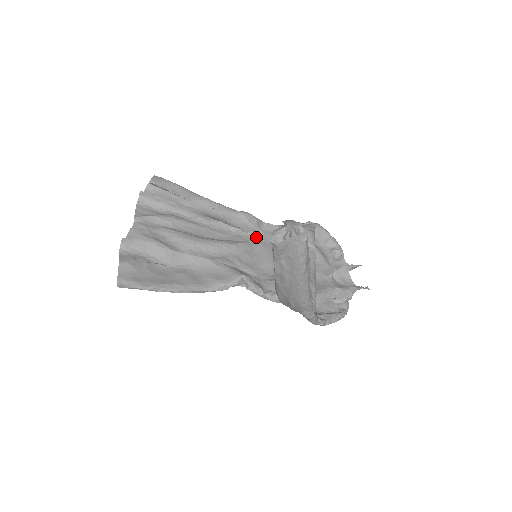
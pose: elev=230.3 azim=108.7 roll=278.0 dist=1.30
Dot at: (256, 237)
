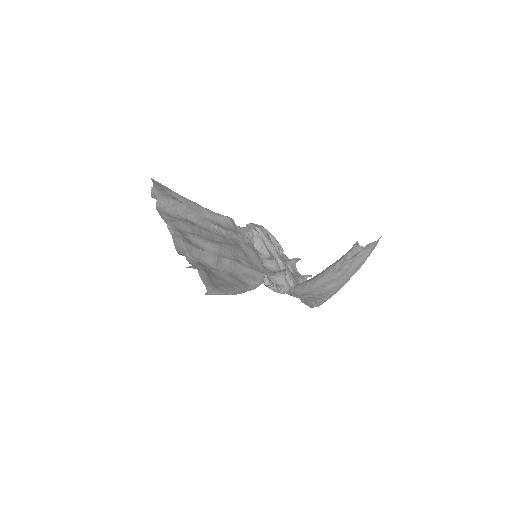
Dot at: (238, 239)
